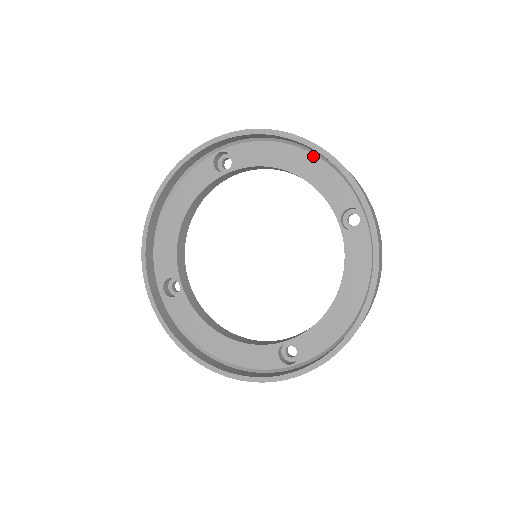
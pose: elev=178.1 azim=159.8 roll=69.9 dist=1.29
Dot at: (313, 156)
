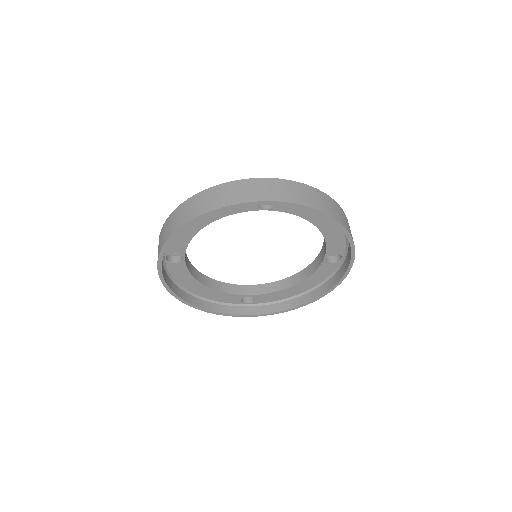
Dot at: occluded
